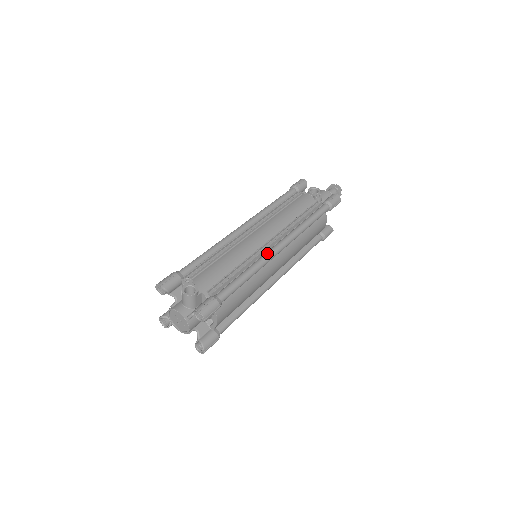
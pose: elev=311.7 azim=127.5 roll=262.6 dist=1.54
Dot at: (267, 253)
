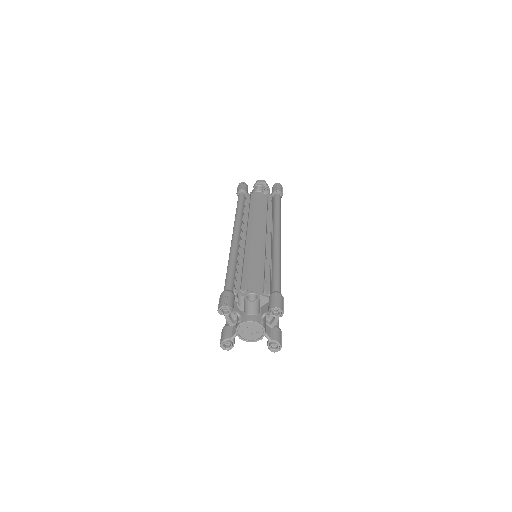
Dot at: (275, 244)
